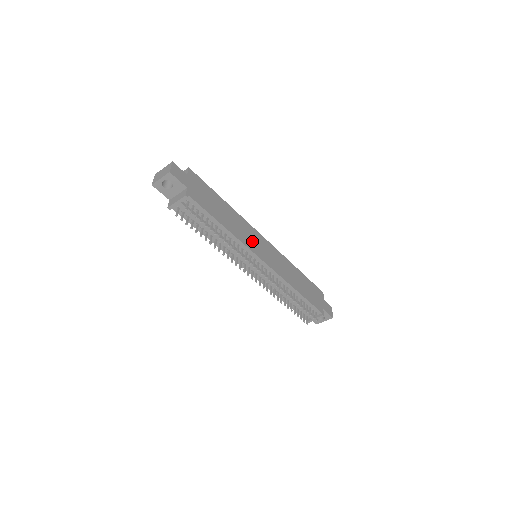
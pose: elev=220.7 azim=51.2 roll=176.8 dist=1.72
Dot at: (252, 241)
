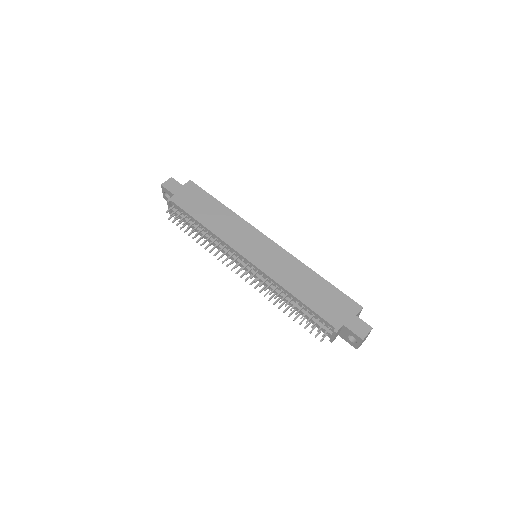
Dot at: (240, 239)
